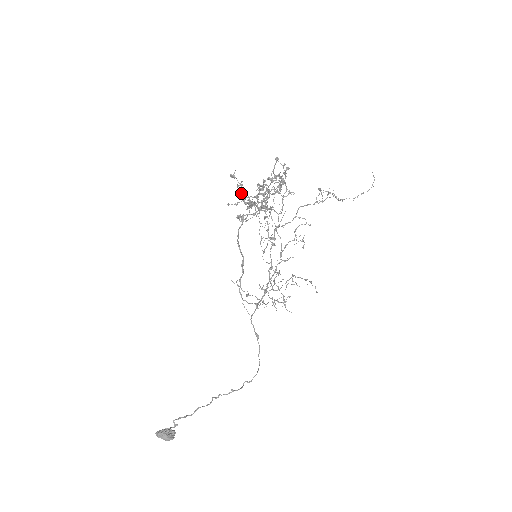
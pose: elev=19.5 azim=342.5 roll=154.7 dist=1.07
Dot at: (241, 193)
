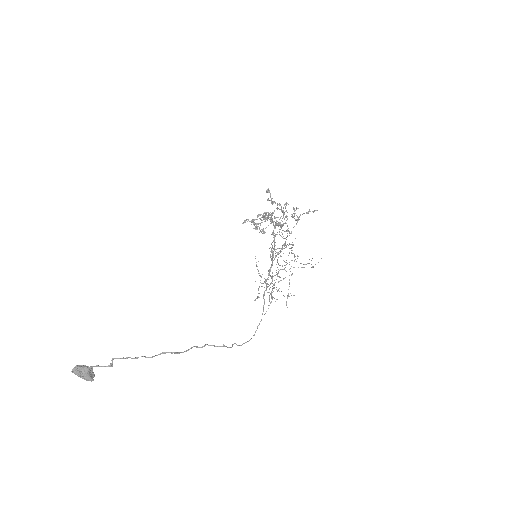
Dot at: (280, 204)
